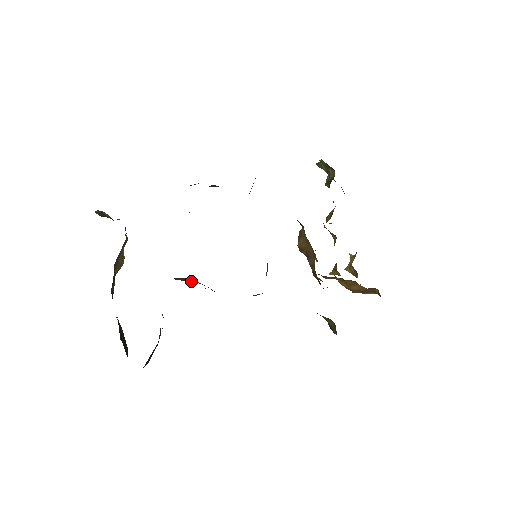
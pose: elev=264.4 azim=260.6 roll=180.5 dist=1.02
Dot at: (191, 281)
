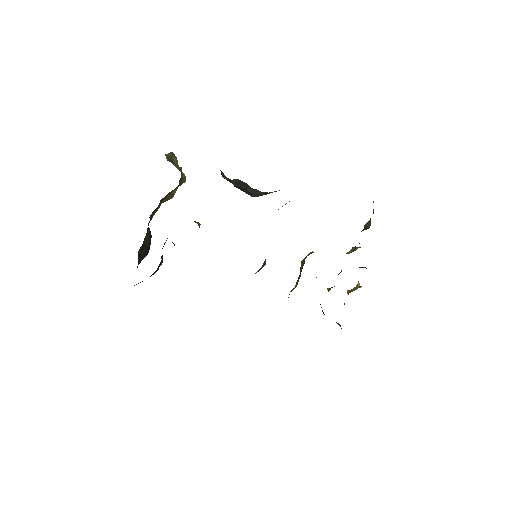
Dot at: occluded
